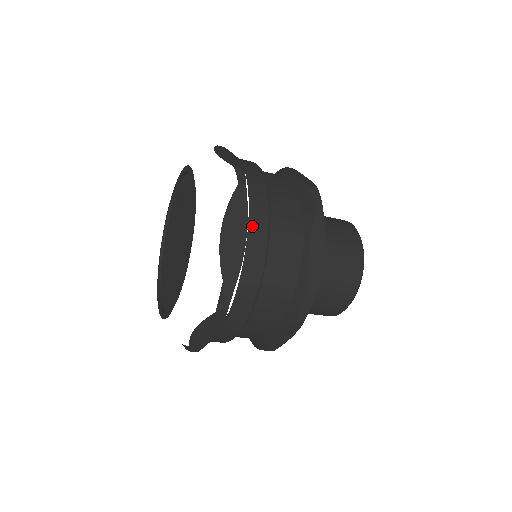
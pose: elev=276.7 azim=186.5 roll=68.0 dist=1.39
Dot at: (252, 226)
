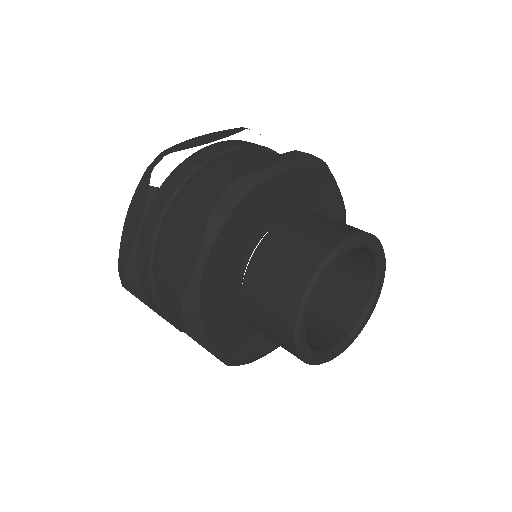
Dot at: (228, 142)
